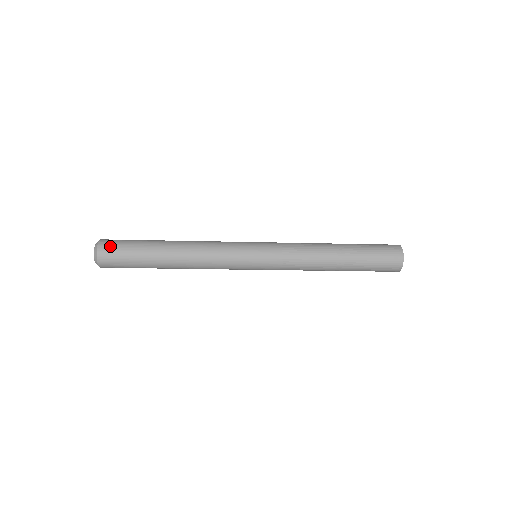
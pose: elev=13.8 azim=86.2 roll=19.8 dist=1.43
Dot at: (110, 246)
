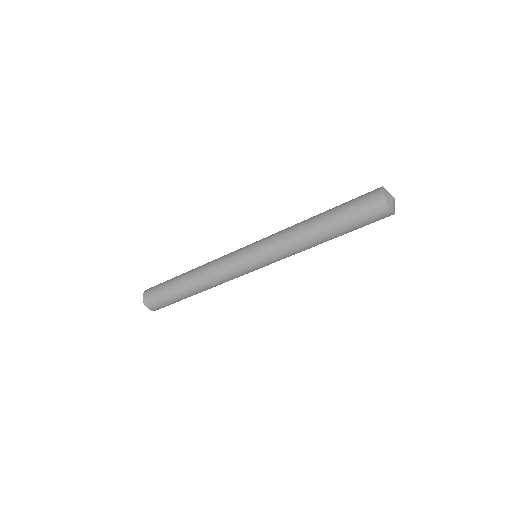
Dot at: (150, 293)
